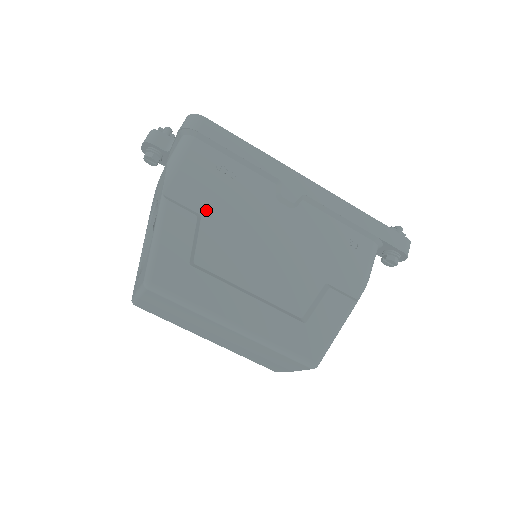
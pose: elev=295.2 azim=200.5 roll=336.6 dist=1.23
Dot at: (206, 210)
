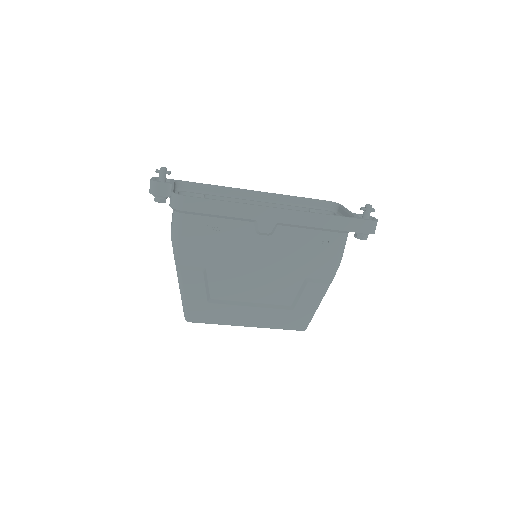
Dot at: (208, 263)
